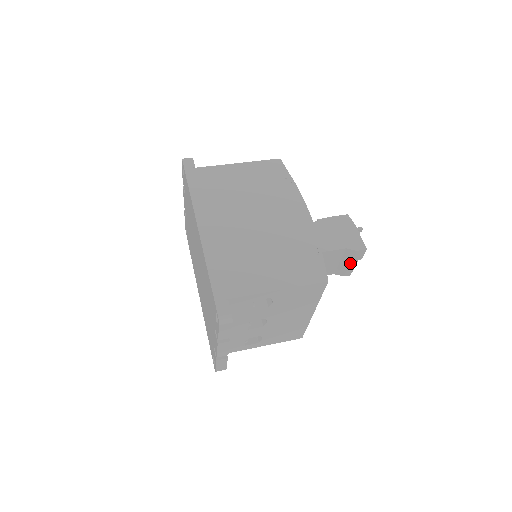
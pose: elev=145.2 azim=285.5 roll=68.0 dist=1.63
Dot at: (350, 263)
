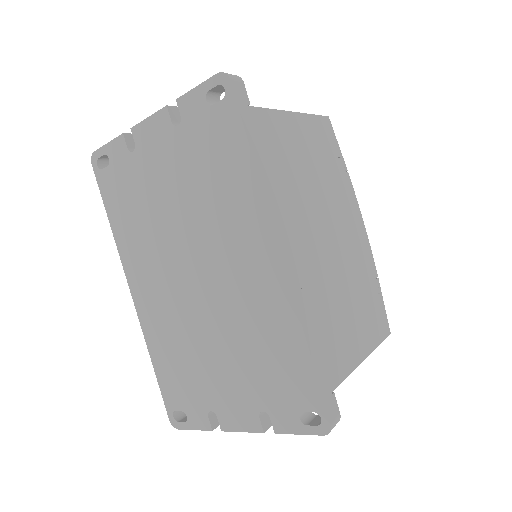
Dot at: occluded
